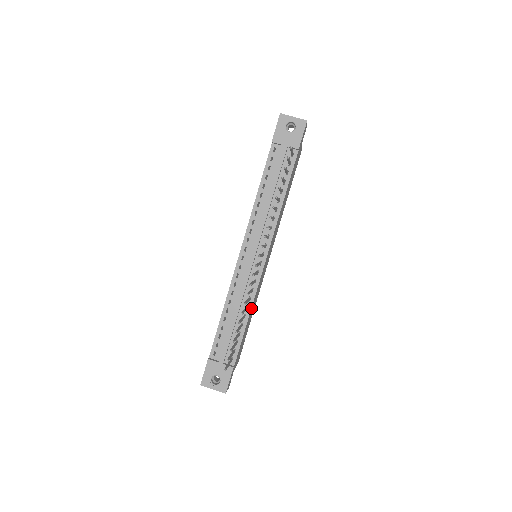
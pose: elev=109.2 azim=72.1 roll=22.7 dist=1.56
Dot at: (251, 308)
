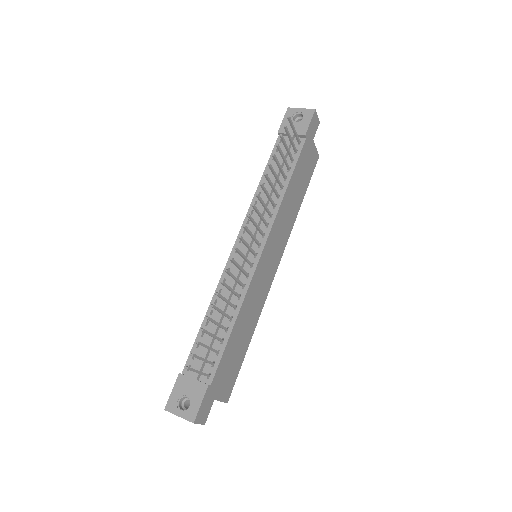
Dot at: (240, 309)
